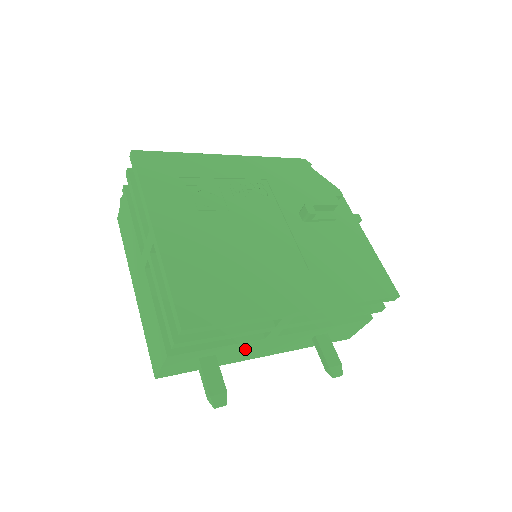
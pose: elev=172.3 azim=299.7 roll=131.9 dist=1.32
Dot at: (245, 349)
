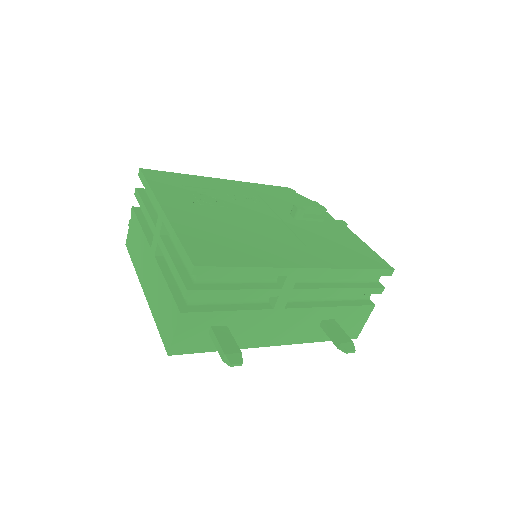
Dot at: (255, 324)
